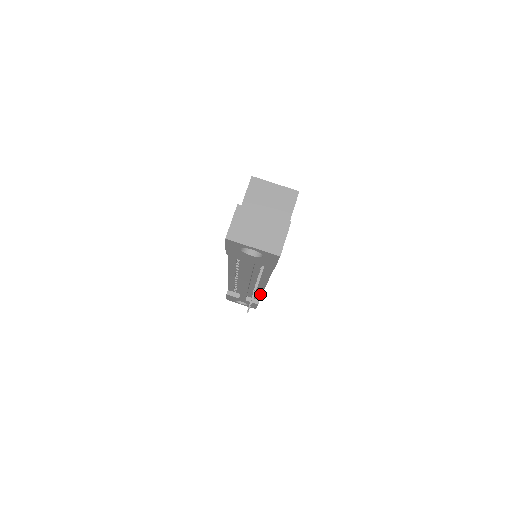
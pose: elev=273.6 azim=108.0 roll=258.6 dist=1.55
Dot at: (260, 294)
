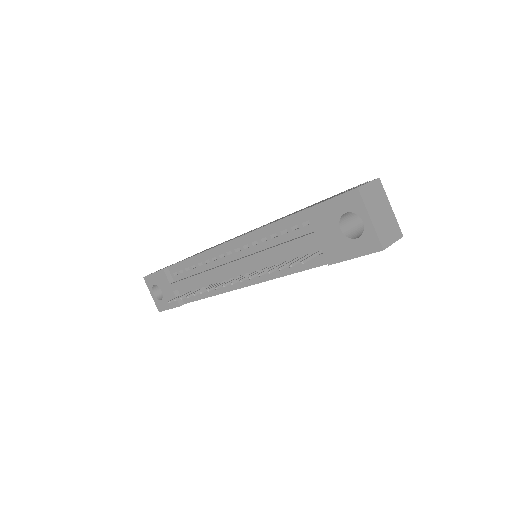
Dot at: (206, 295)
